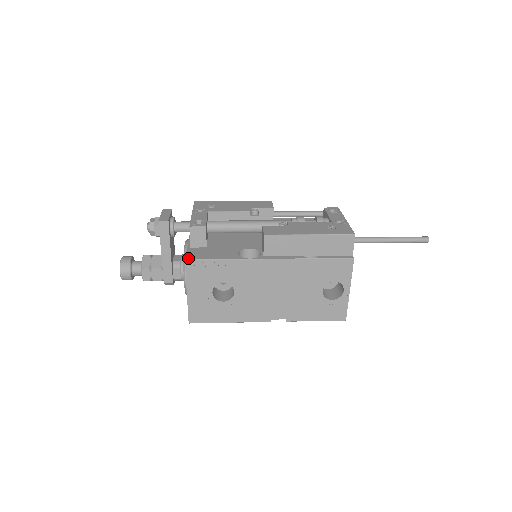
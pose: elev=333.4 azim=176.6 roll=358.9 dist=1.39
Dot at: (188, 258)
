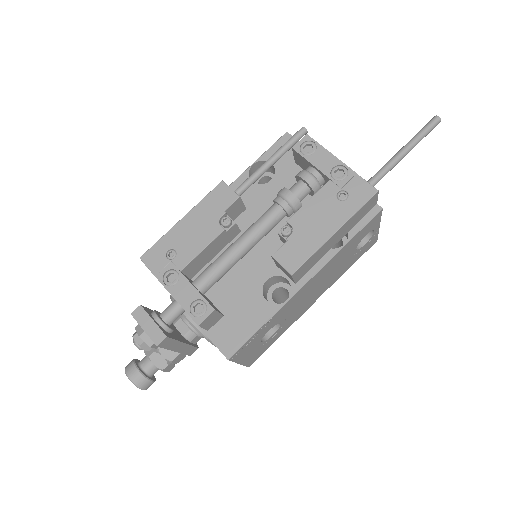
Dot at: (228, 355)
